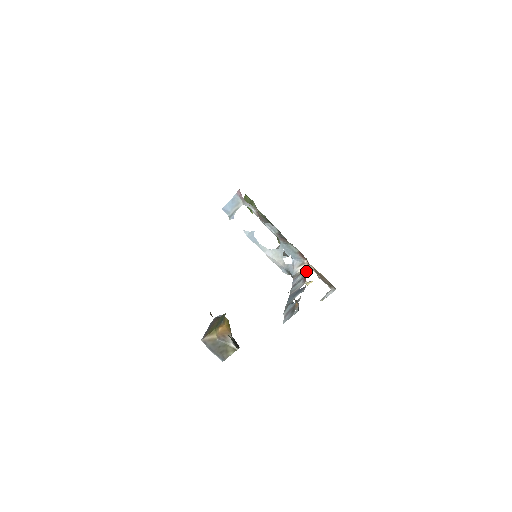
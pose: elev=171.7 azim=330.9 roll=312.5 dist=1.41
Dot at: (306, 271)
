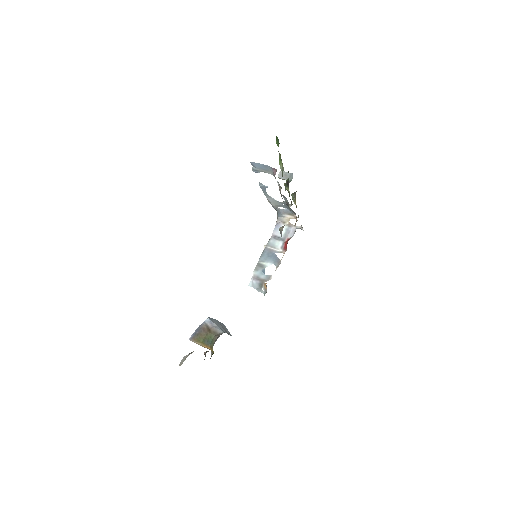
Dot at: (290, 237)
